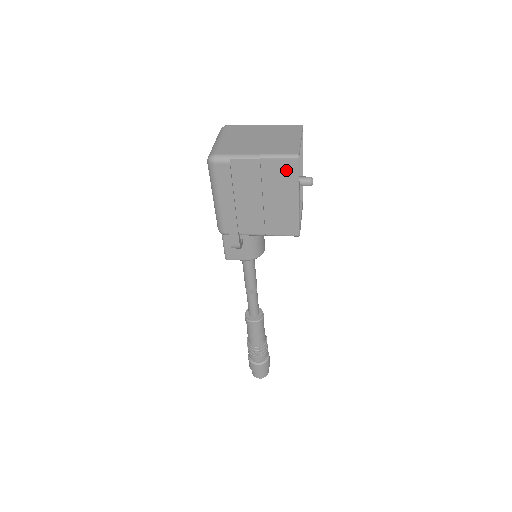
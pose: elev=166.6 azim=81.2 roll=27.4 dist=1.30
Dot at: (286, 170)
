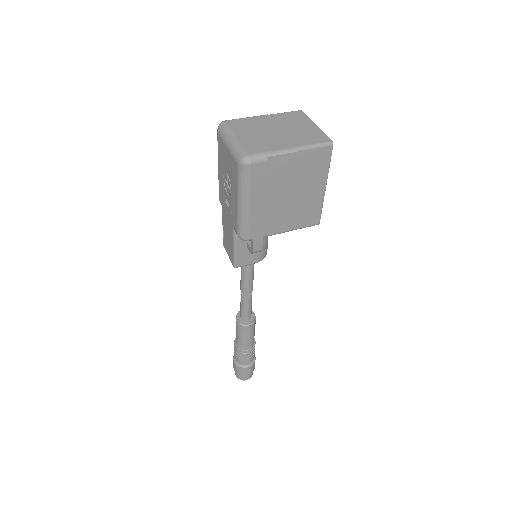
Dot at: (320, 159)
